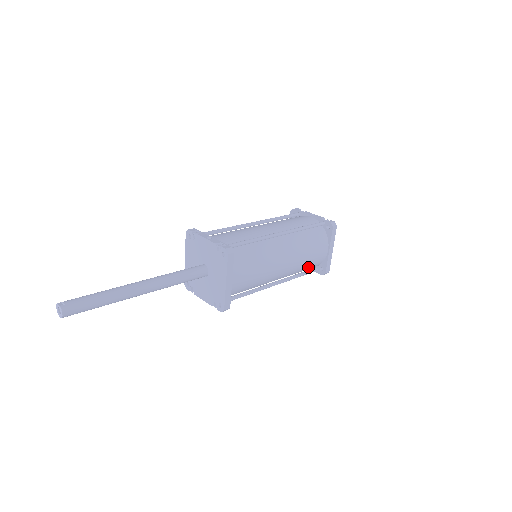
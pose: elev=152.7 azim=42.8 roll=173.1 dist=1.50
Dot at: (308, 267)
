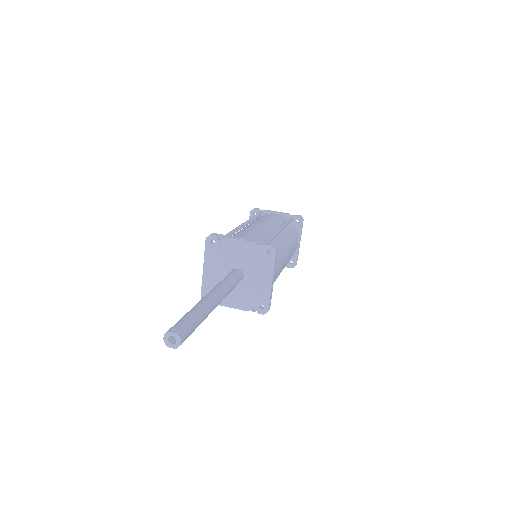
Dot at: occluded
